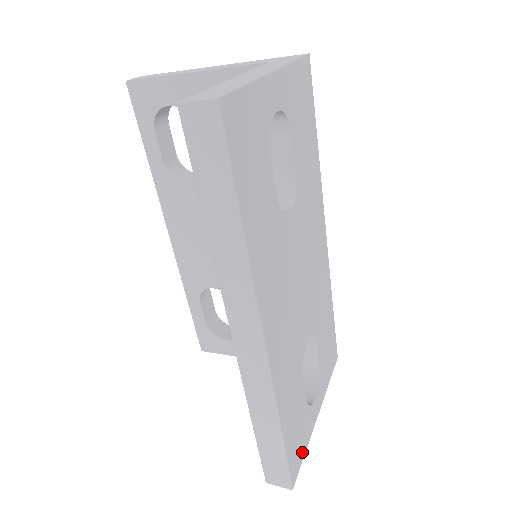
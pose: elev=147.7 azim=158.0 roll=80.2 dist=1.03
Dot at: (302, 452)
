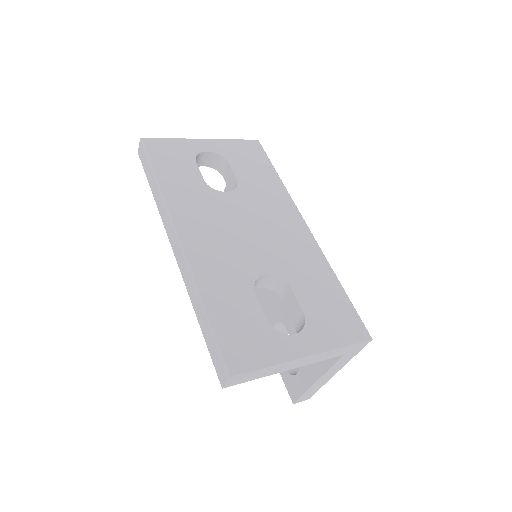
Dot at: (257, 360)
